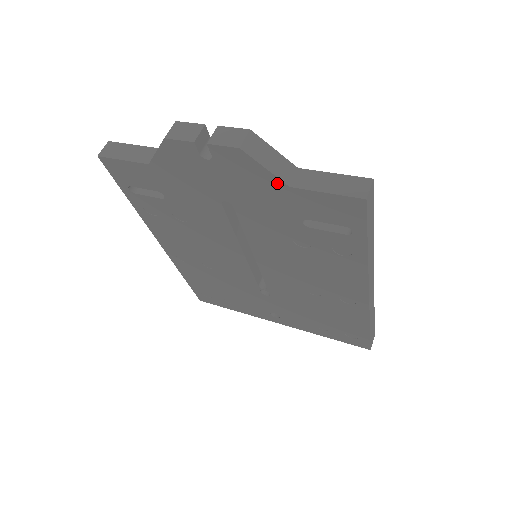
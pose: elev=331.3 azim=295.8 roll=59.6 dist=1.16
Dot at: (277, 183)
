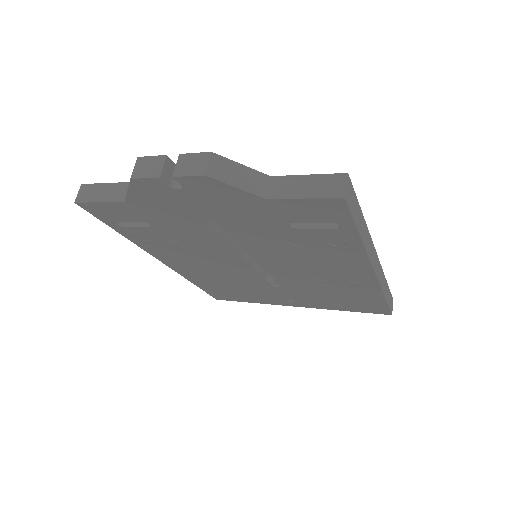
Dot at: (252, 198)
